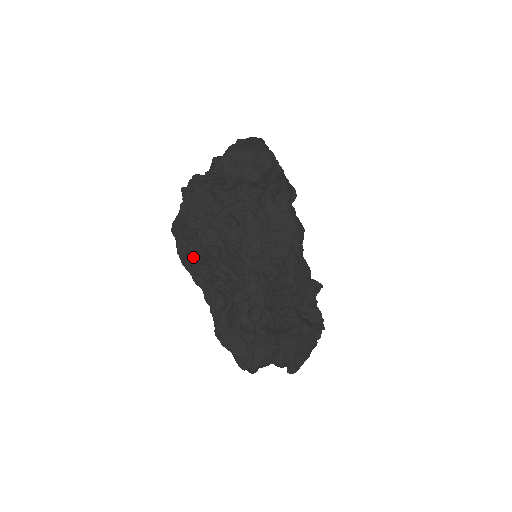
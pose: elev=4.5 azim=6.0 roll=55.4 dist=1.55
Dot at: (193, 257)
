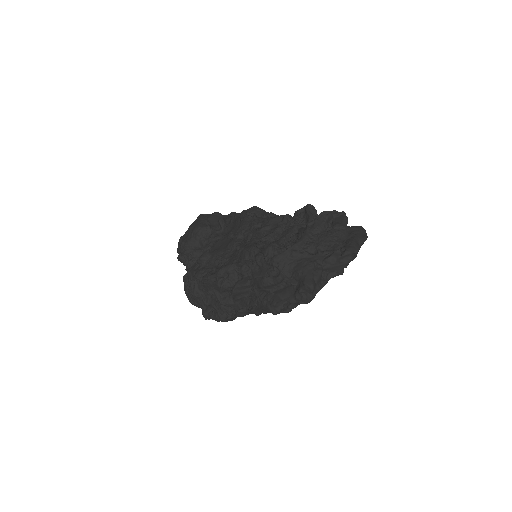
Dot at: (217, 305)
